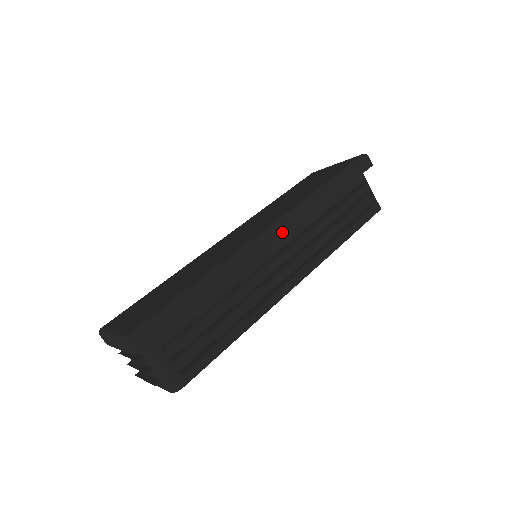
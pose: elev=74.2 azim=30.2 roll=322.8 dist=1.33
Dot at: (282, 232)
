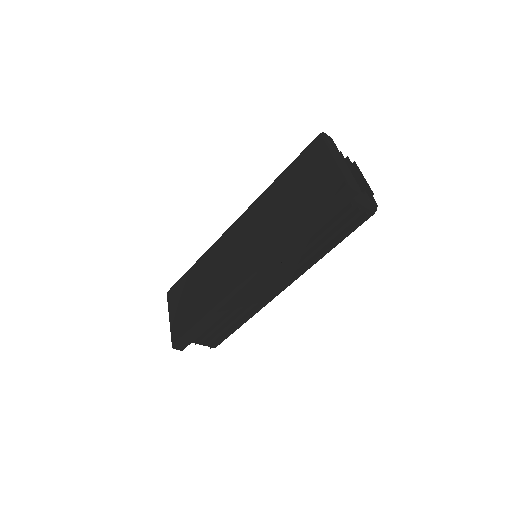
Dot at: (260, 277)
